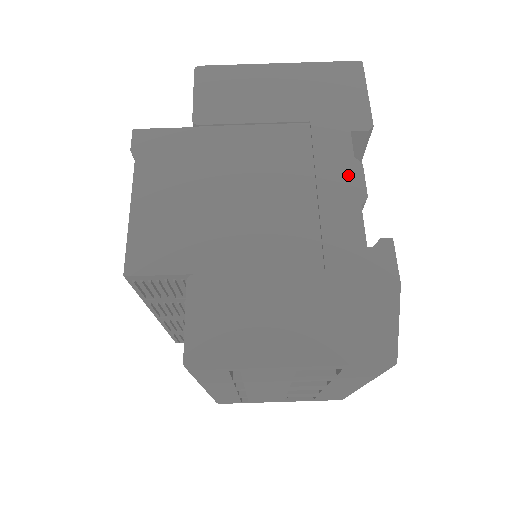
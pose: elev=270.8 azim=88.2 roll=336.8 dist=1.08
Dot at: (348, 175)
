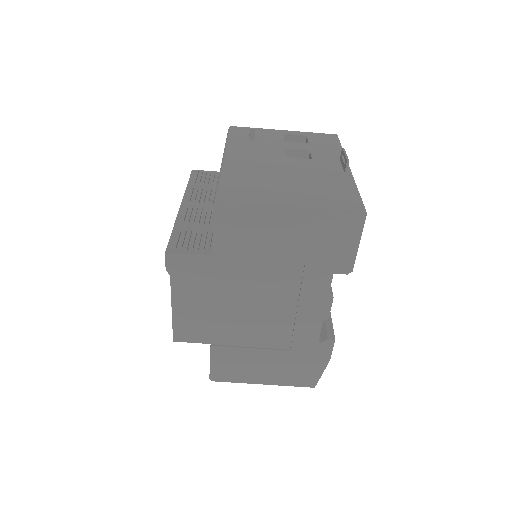
Dot at: (321, 303)
